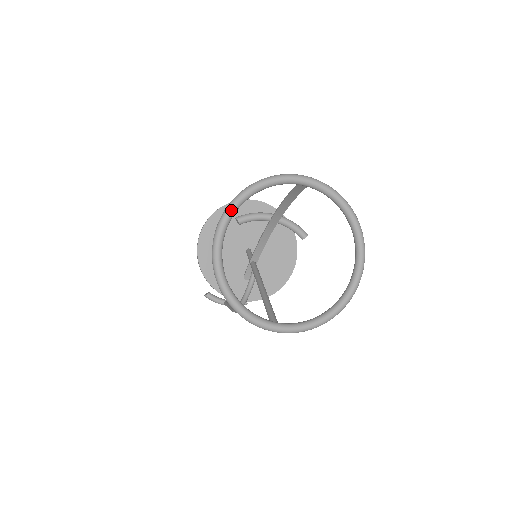
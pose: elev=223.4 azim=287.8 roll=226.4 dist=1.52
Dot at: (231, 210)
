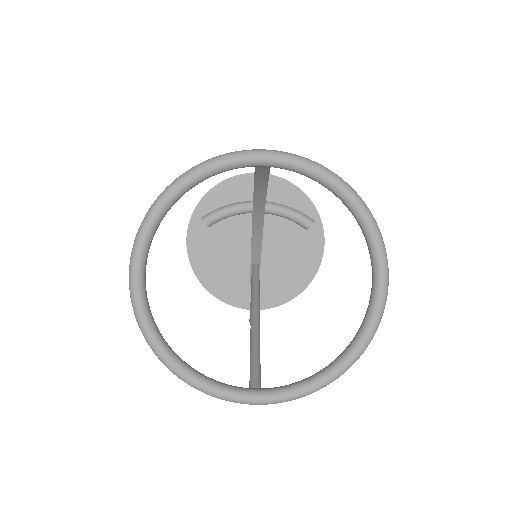
Dot at: (144, 233)
